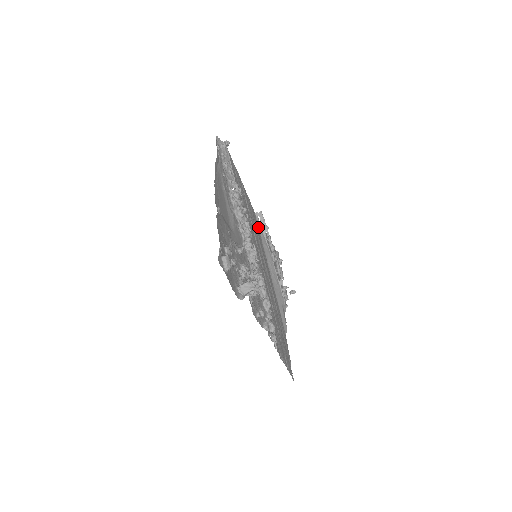
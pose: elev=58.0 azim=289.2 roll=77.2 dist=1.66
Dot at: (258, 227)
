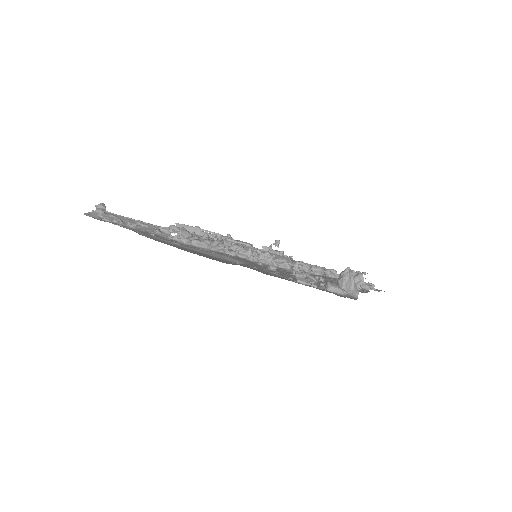
Dot at: occluded
